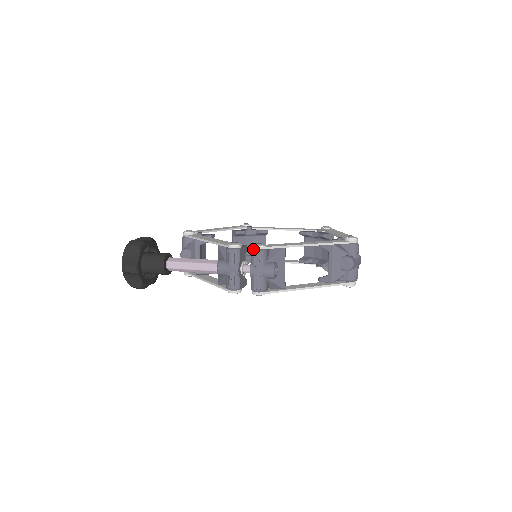
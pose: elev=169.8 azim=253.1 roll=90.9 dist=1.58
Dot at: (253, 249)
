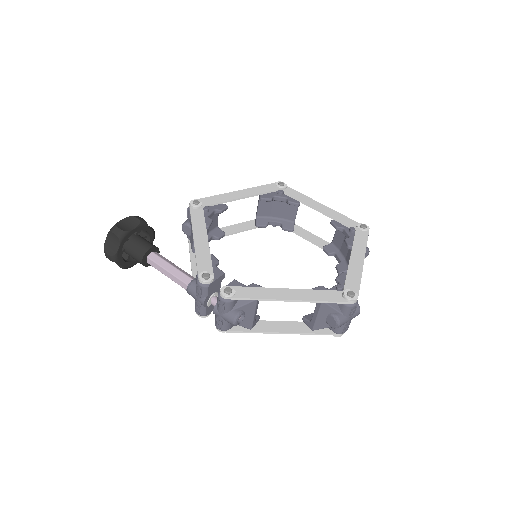
Dot at: (219, 294)
